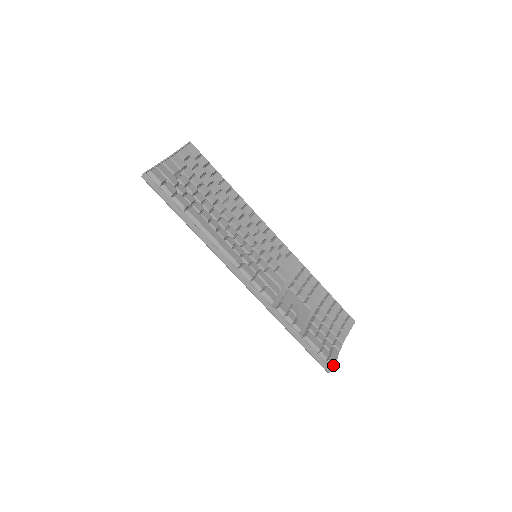
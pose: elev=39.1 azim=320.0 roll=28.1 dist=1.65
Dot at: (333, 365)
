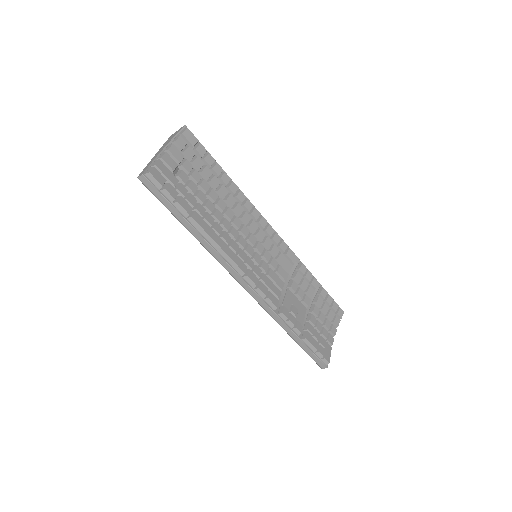
Dot at: (328, 362)
